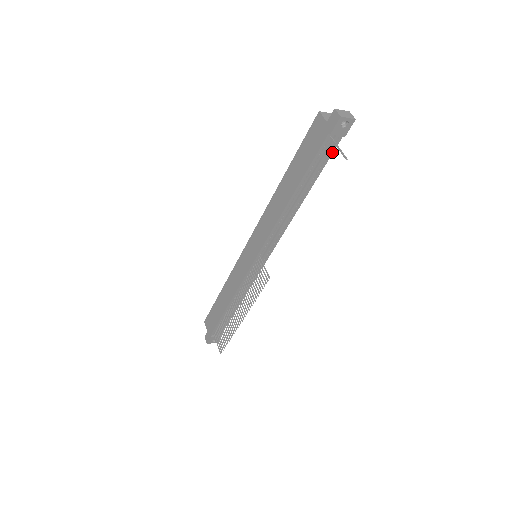
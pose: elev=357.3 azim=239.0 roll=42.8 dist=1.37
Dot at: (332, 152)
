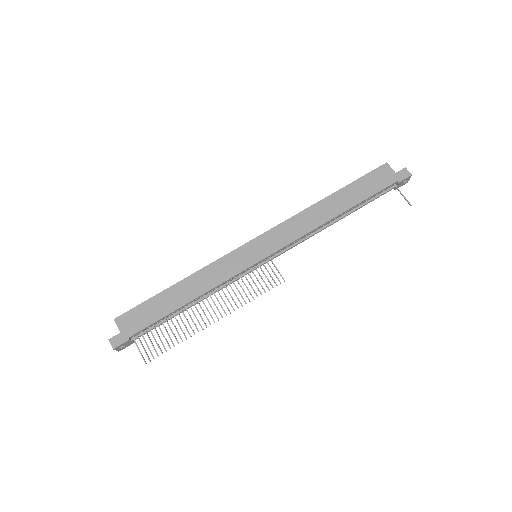
Dot at: occluded
